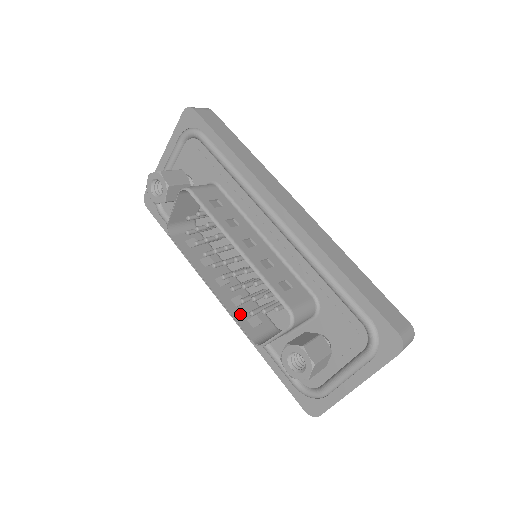
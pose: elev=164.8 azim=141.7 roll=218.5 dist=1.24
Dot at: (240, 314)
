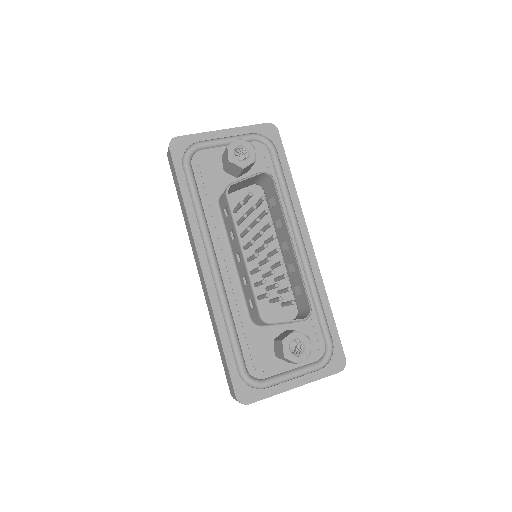
Dot at: occluded
